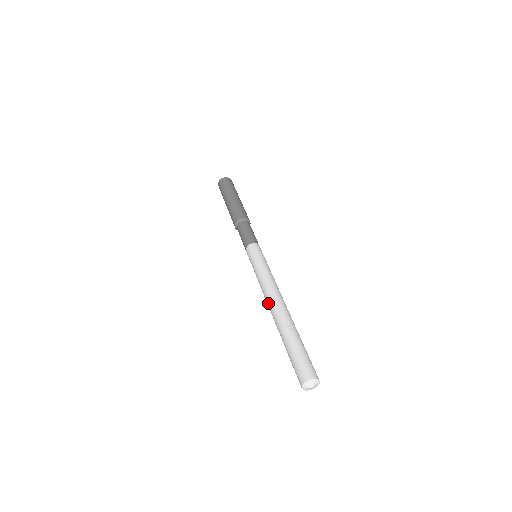
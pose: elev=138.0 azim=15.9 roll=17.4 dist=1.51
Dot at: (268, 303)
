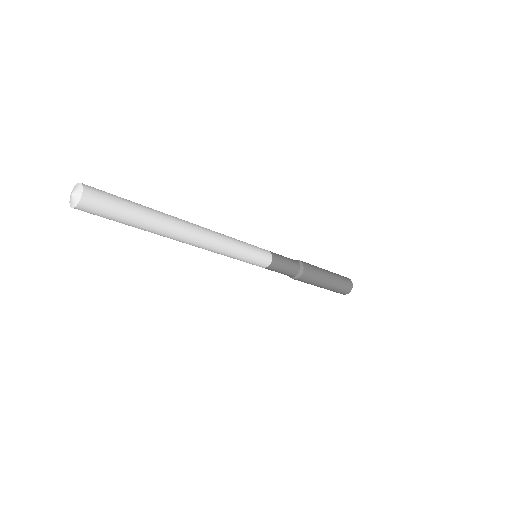
Dot at: occluded
